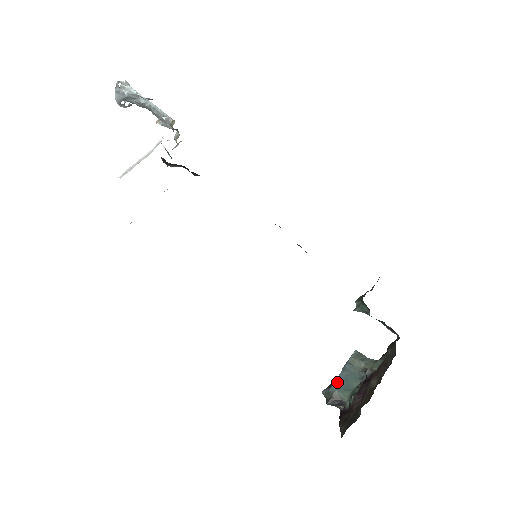
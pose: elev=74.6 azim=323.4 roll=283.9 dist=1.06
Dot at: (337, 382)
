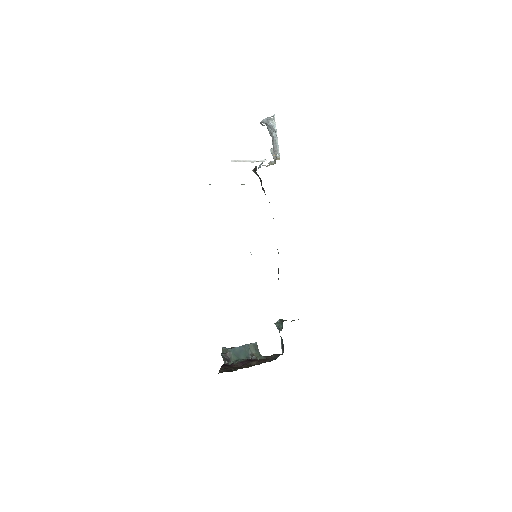
Dot at: (236, 349)
